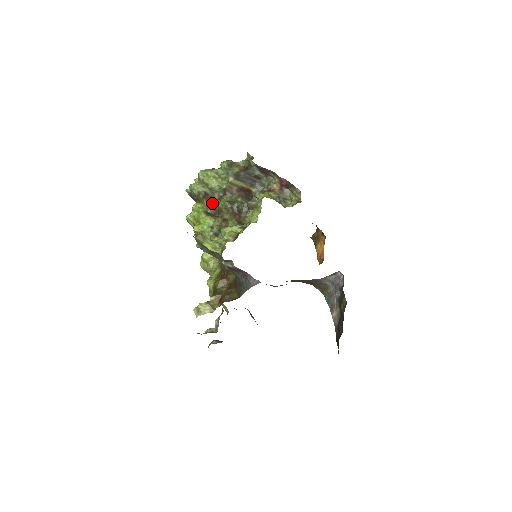
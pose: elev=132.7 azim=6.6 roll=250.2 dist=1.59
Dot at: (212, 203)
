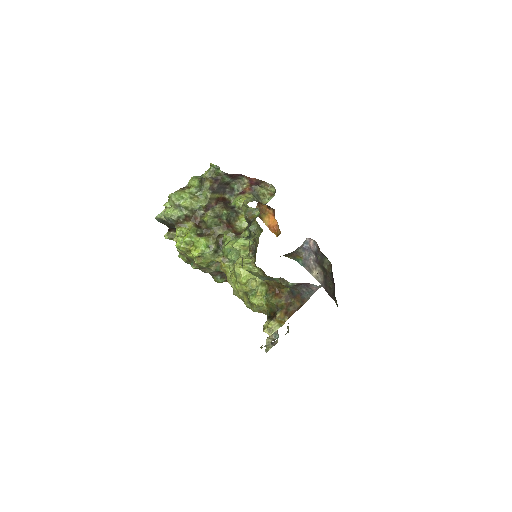
Dot at: (196, 223)
